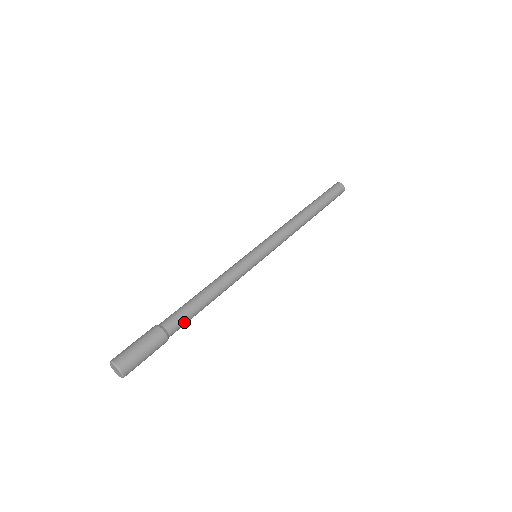
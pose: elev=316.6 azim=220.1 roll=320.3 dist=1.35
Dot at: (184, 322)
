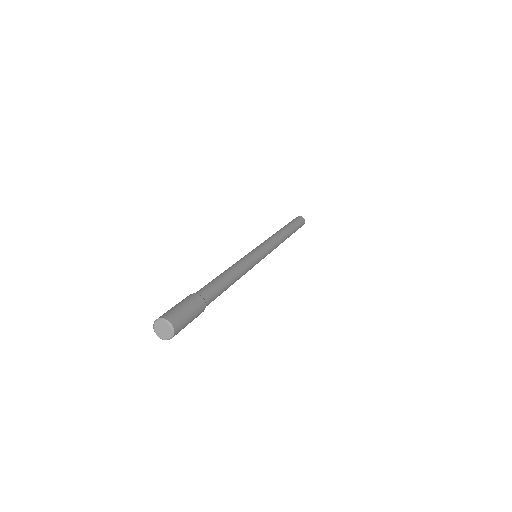
Dot at: (214, 291)
